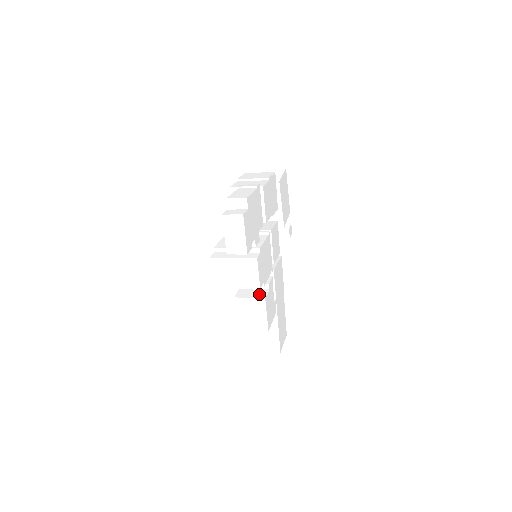
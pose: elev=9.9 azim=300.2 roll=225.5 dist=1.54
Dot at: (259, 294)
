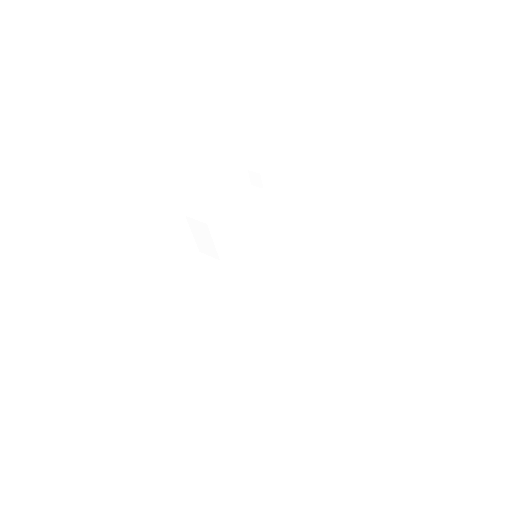
Dot at: (281, 278)
